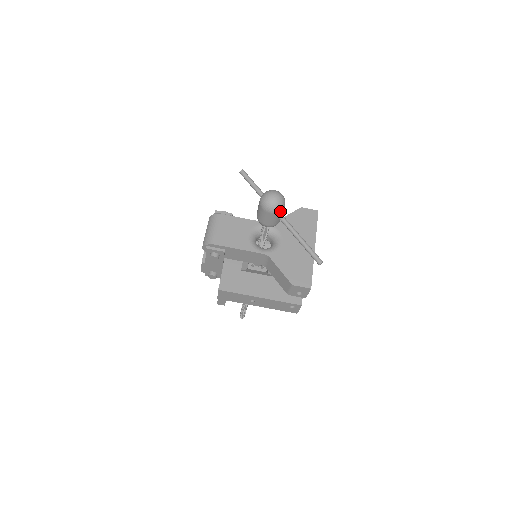
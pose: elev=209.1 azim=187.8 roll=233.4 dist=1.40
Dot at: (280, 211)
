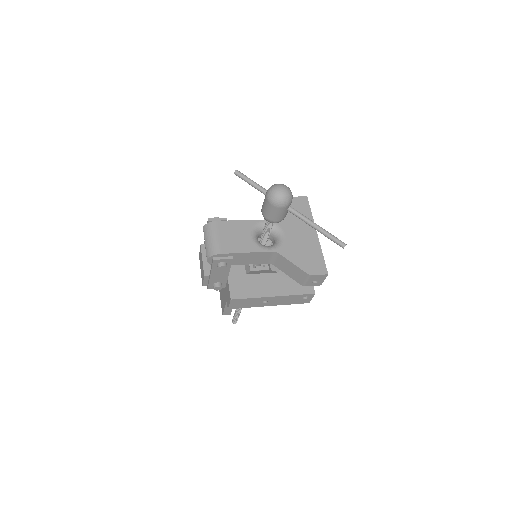
Dot at: (290, 204)
